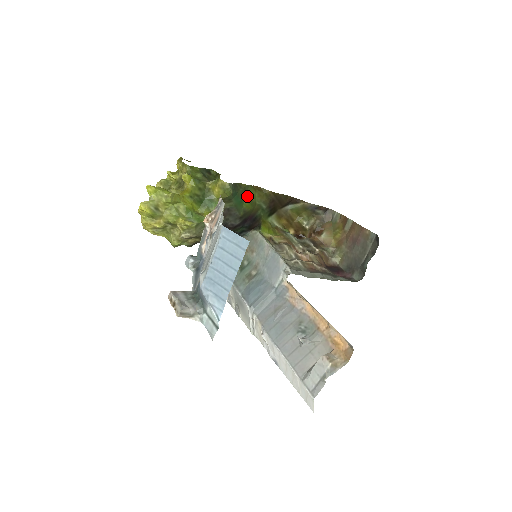
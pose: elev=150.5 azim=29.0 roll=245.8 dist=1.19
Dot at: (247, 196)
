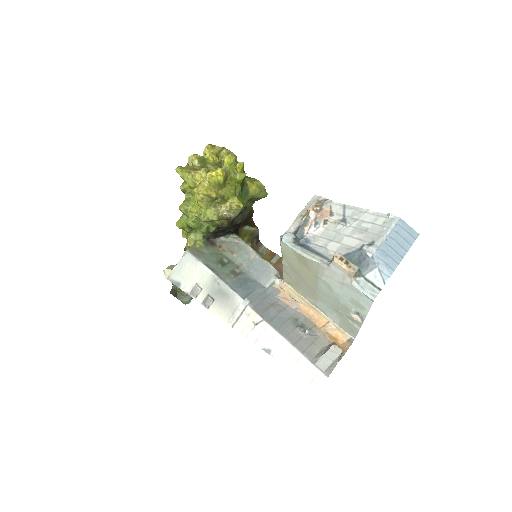
Dot at: occluded
